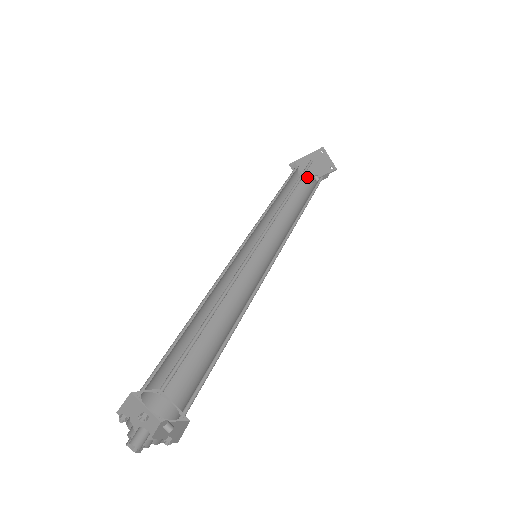
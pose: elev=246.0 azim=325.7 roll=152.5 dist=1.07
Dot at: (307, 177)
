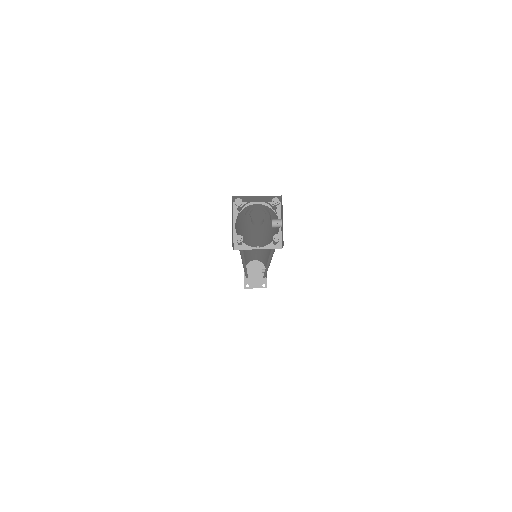
Dot at: (262, 282)
